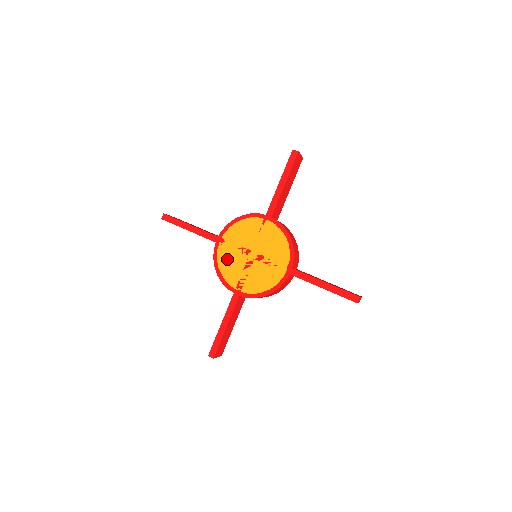
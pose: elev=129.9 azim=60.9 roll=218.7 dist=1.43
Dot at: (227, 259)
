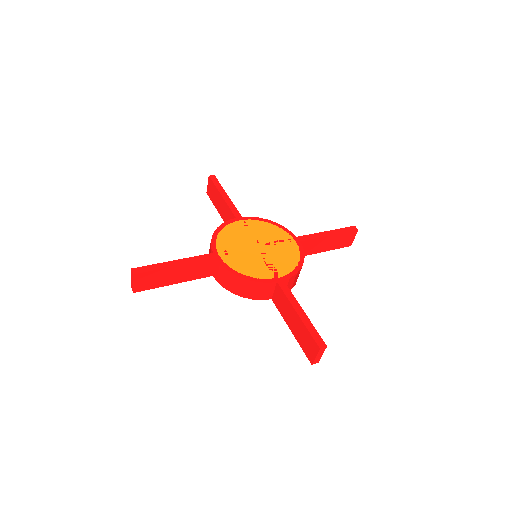
Dot at: (241, 263)
